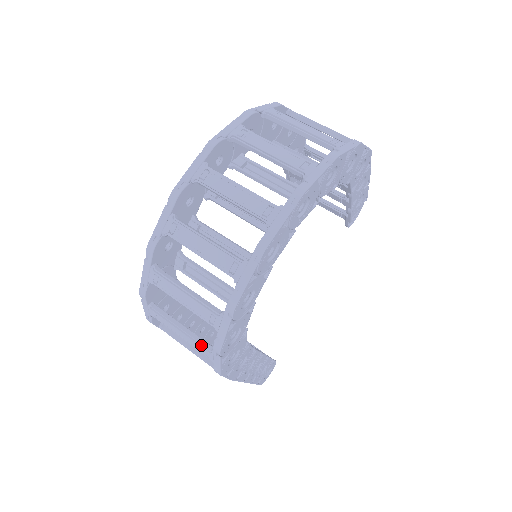
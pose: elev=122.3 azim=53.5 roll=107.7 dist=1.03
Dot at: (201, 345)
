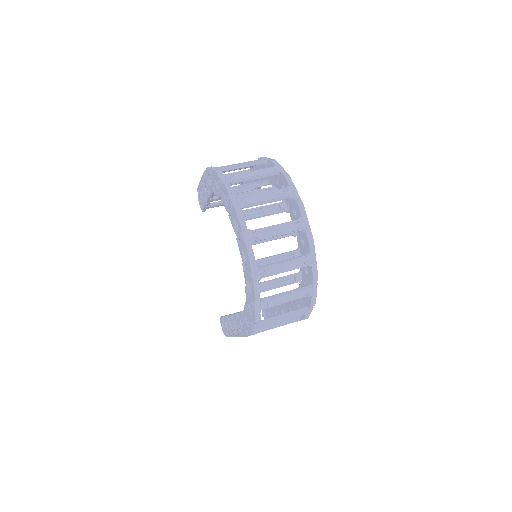
Dot at: (299, 313)
